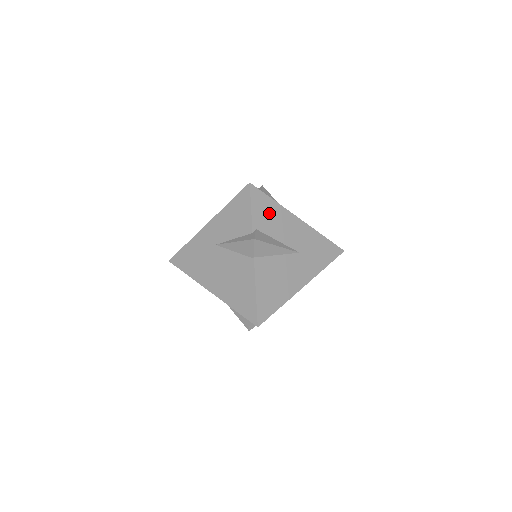
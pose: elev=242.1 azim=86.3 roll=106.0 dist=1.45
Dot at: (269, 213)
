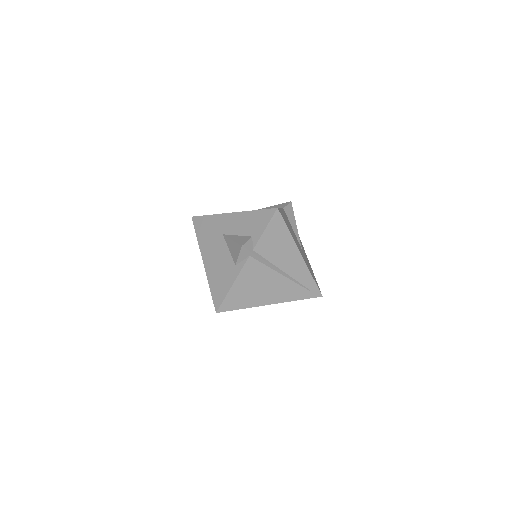
Dot at: occluded
